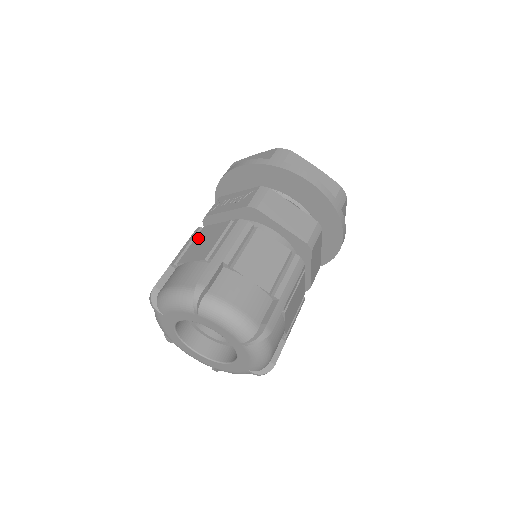
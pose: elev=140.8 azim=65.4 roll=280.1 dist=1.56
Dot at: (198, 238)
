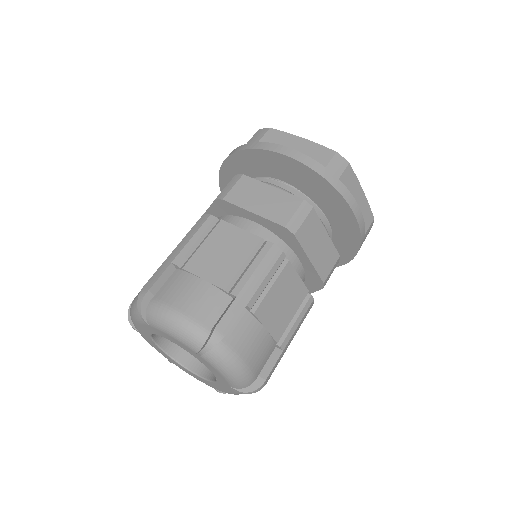
Dot at: occluded
